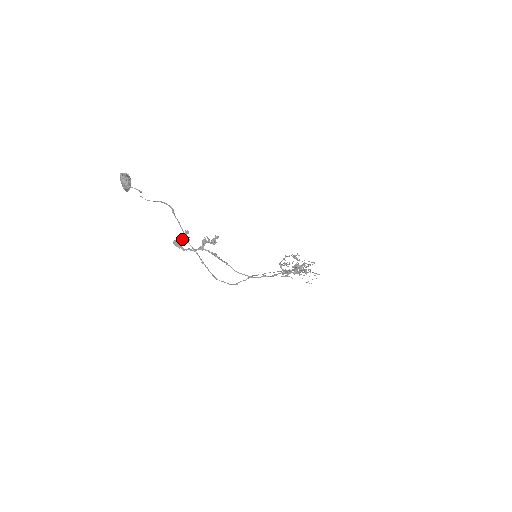
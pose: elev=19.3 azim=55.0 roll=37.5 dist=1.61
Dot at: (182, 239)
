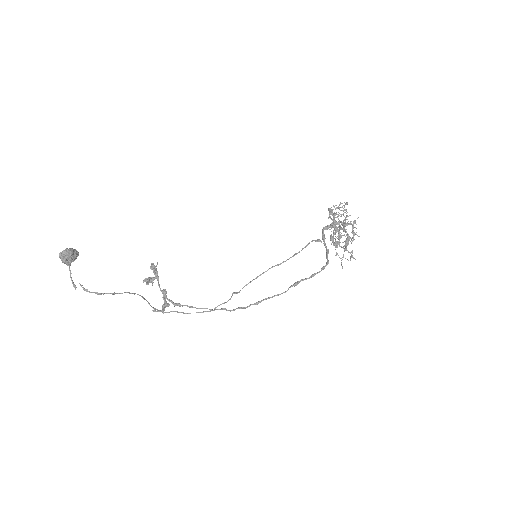
Dot at: occluded
